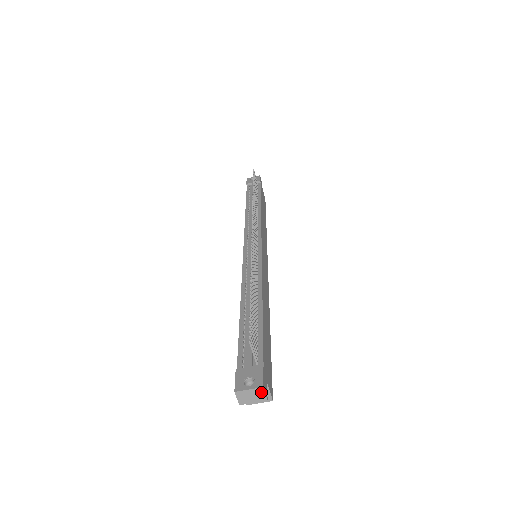
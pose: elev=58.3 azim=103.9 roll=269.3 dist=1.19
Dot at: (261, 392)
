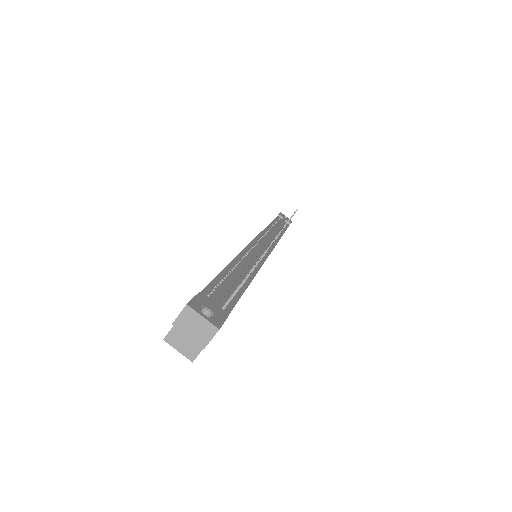
Dot at: (210, 333)
